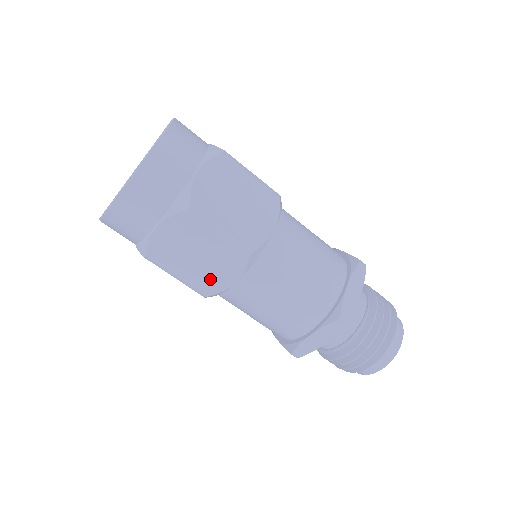
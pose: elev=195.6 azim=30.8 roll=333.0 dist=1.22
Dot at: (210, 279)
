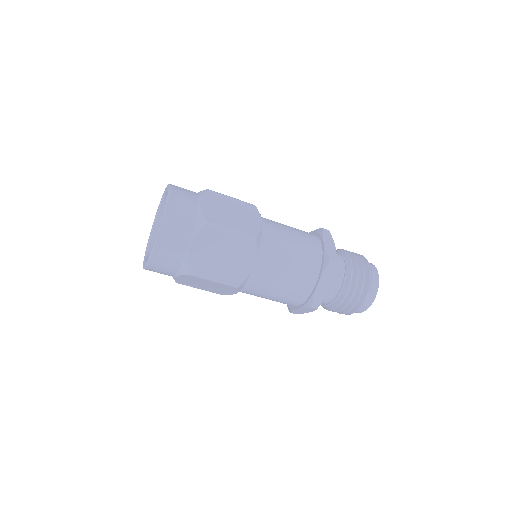
Dot at: (220, 291)
